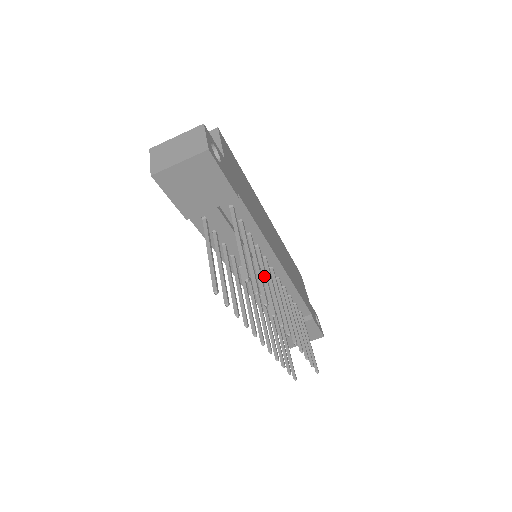
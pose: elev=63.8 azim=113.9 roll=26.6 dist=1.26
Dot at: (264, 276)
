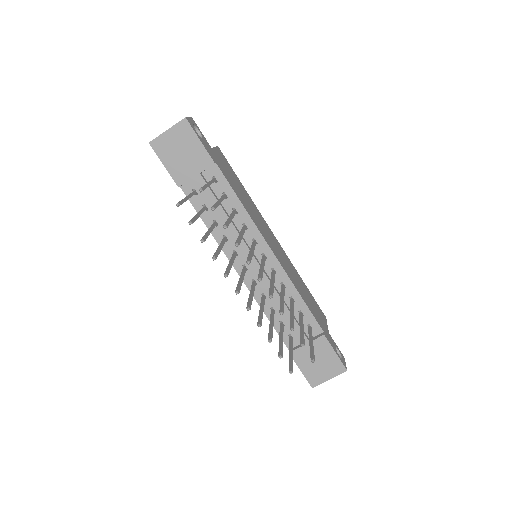
Dot at: (240, 233)
